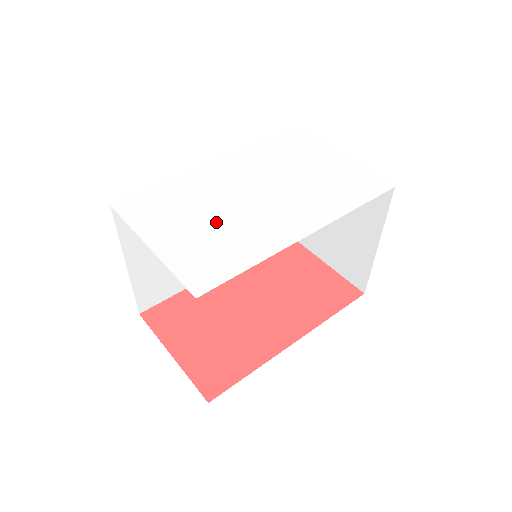
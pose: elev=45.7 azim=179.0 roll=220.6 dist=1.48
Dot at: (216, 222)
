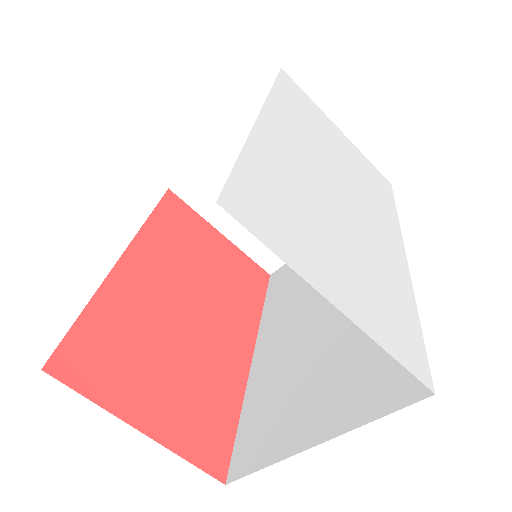
Dot at: (349, 242)
